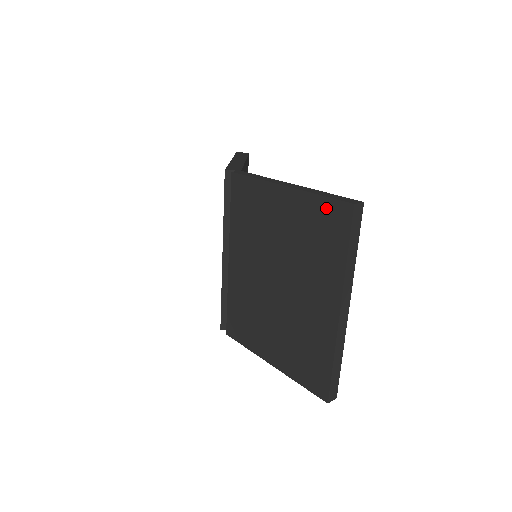
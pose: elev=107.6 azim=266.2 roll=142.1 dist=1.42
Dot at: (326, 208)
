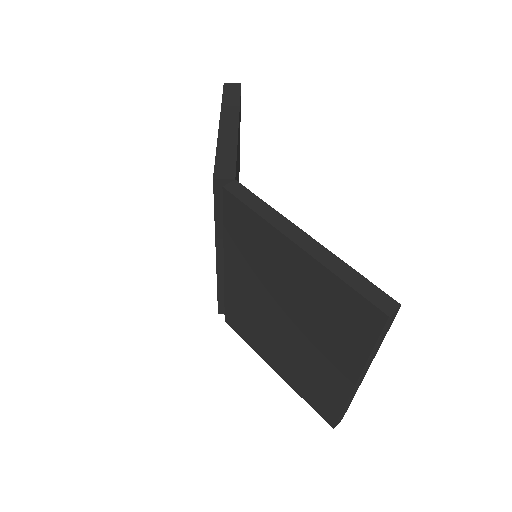
Dot at: (350, 298)
